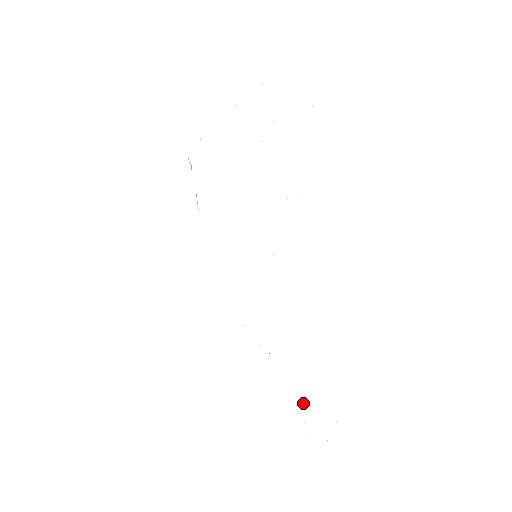
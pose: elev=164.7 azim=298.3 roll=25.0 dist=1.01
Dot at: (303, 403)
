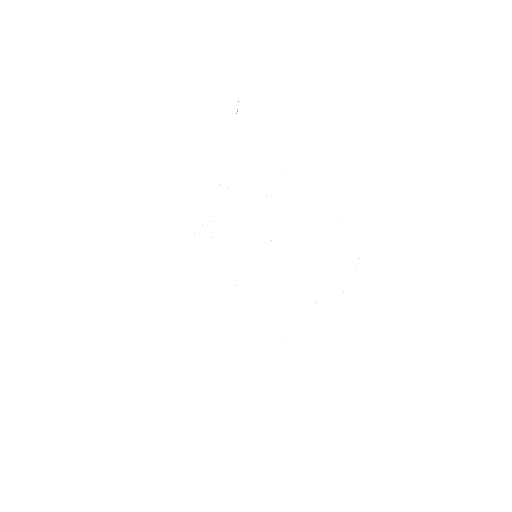
Dot at: occluded
